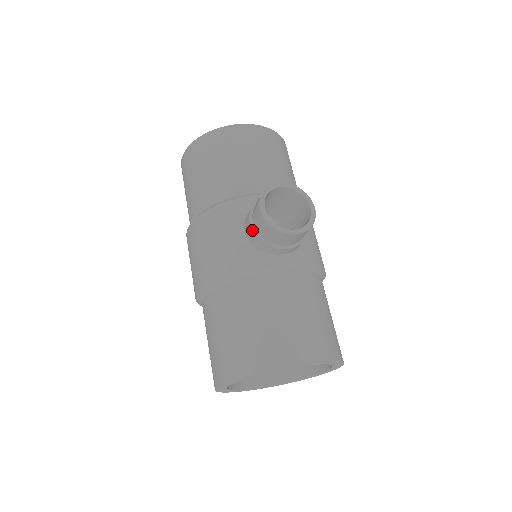
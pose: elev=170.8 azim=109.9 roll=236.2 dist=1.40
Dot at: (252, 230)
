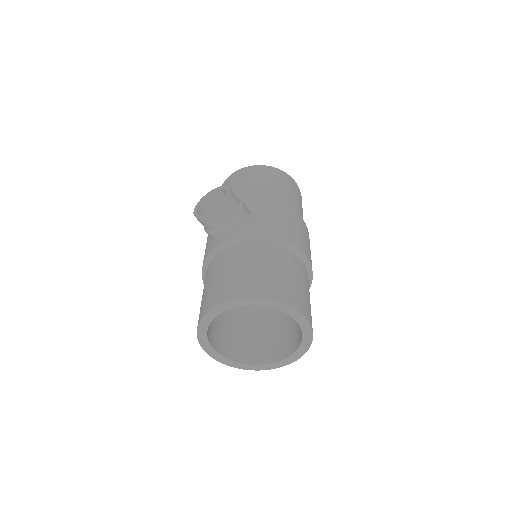
Dot at: (204, 229)
